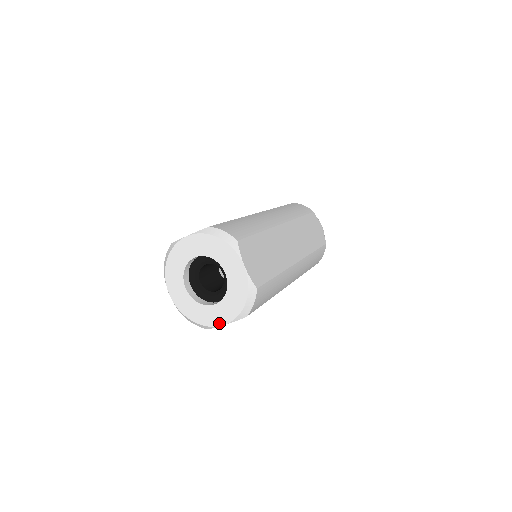
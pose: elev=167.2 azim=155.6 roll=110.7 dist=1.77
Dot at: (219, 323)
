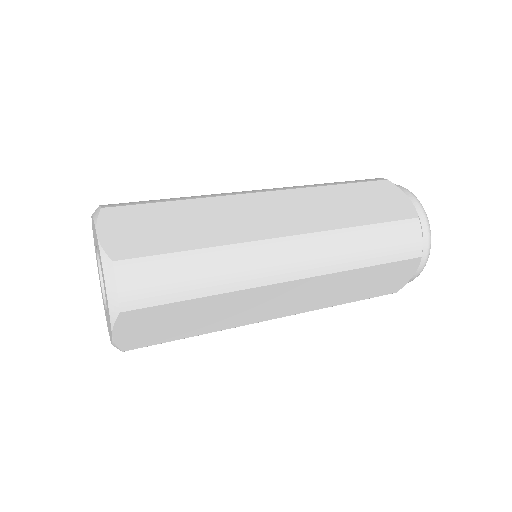
Dot at: occluded
